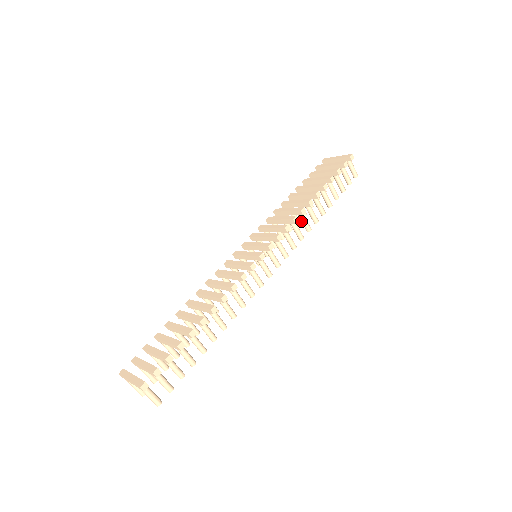
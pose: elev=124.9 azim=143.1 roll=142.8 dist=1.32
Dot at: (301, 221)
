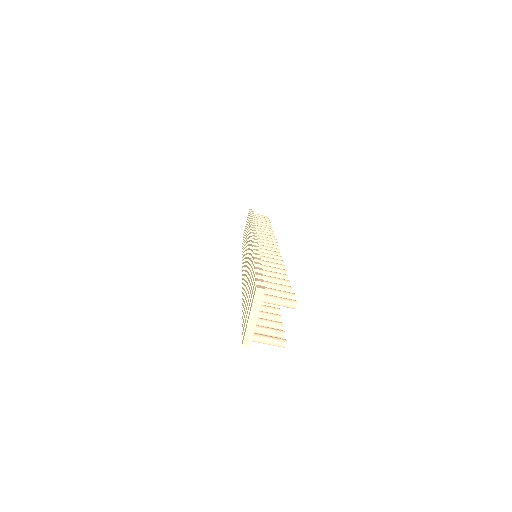
Dot at: occluded
